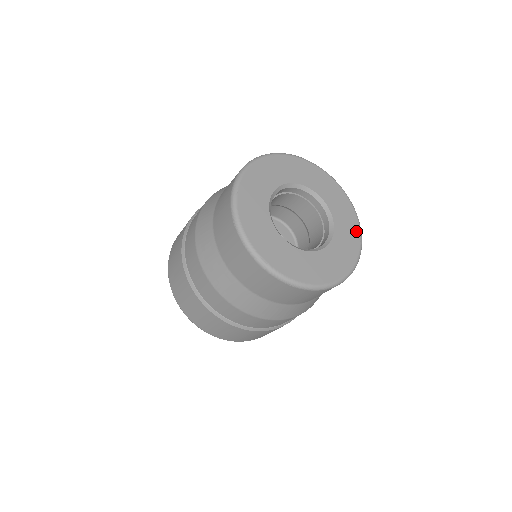
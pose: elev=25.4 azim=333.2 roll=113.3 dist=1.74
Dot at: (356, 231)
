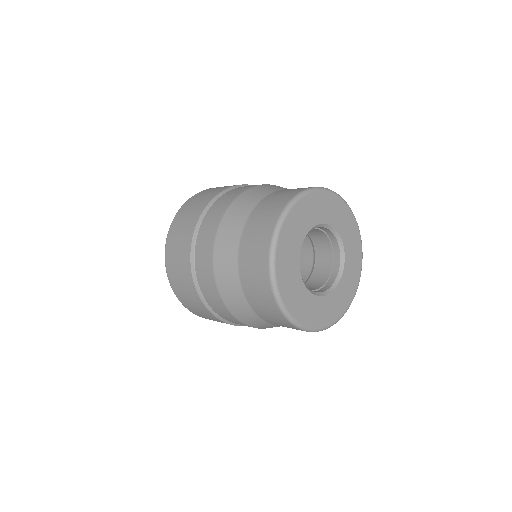
Dot at: (343, 309)
